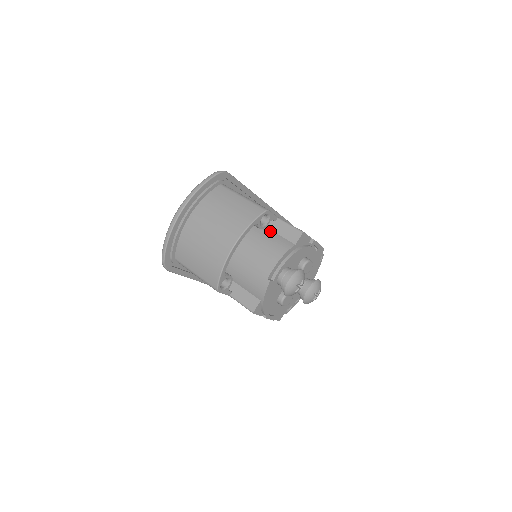
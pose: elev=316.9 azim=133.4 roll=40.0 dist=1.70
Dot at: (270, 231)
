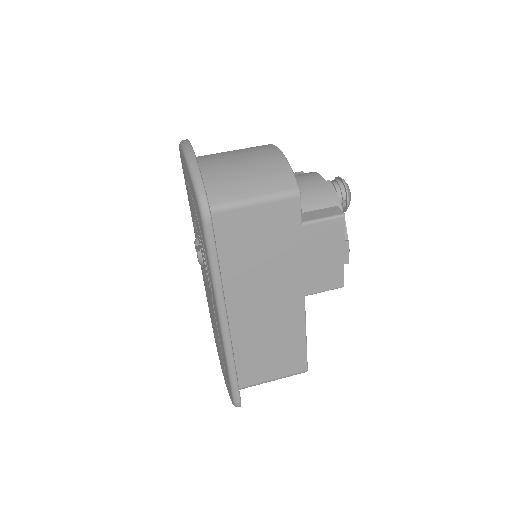
Dot at: occluded
